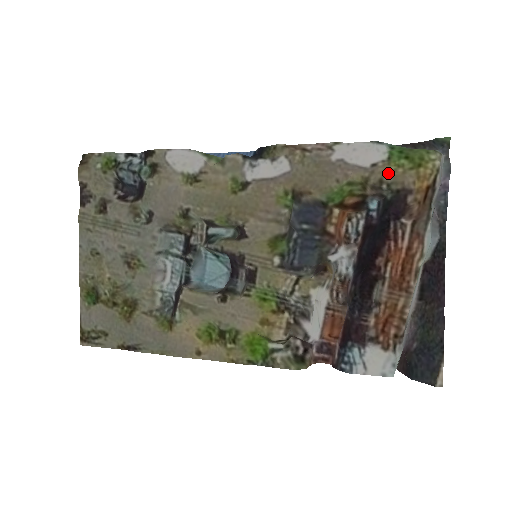
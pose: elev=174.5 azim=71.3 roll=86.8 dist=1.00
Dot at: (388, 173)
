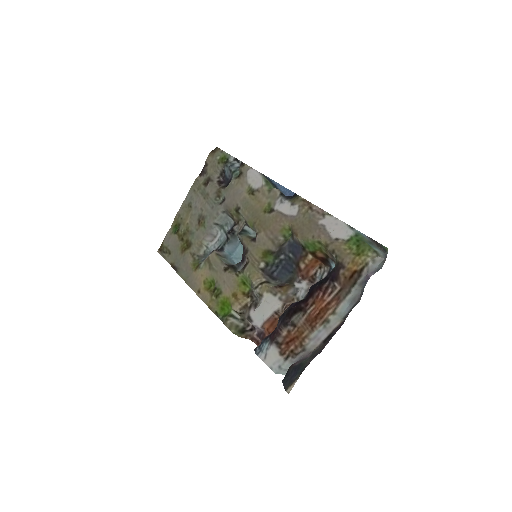
Dot at: (340, 249)
